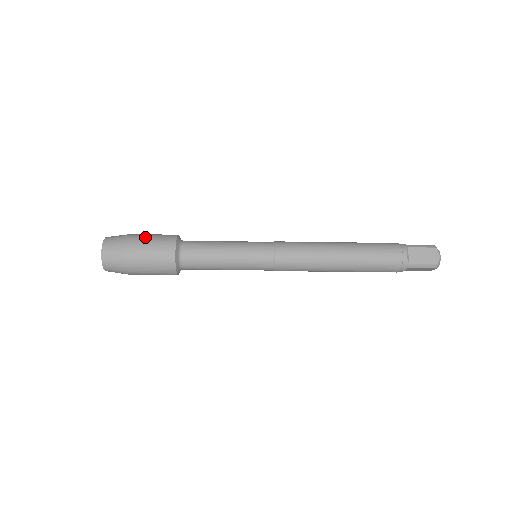
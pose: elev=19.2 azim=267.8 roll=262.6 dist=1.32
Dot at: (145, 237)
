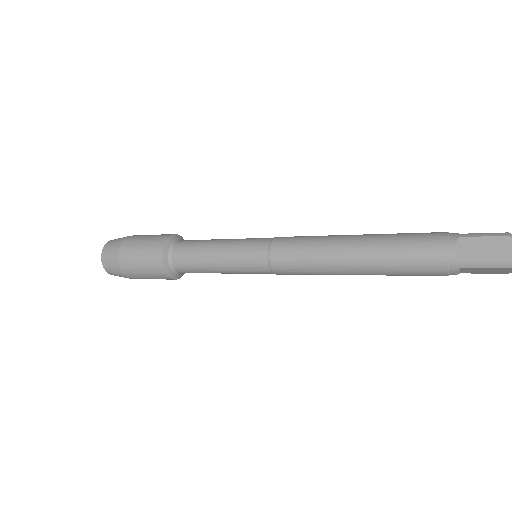
Dot at: (140, 238)
